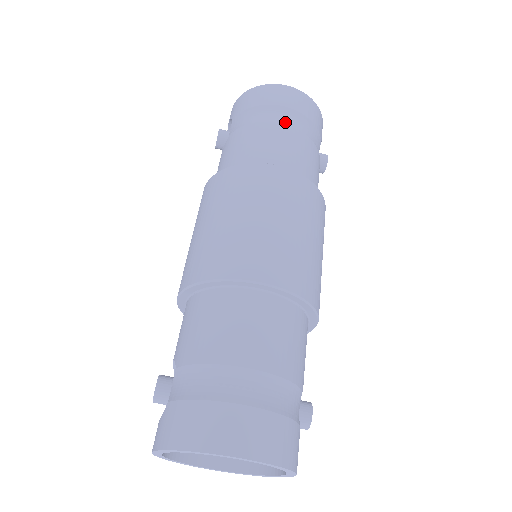
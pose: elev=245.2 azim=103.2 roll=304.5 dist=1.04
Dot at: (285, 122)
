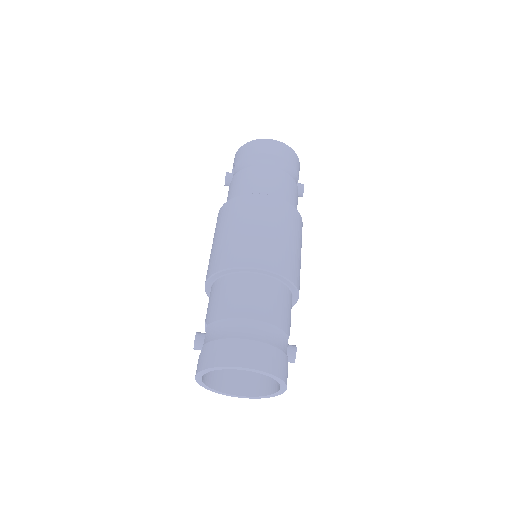
Dot at: (270, 165)
